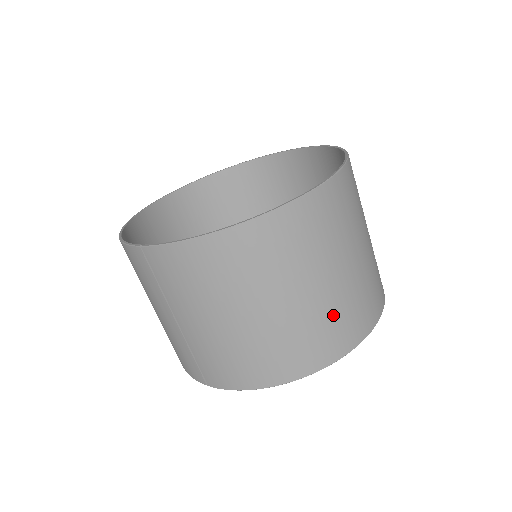
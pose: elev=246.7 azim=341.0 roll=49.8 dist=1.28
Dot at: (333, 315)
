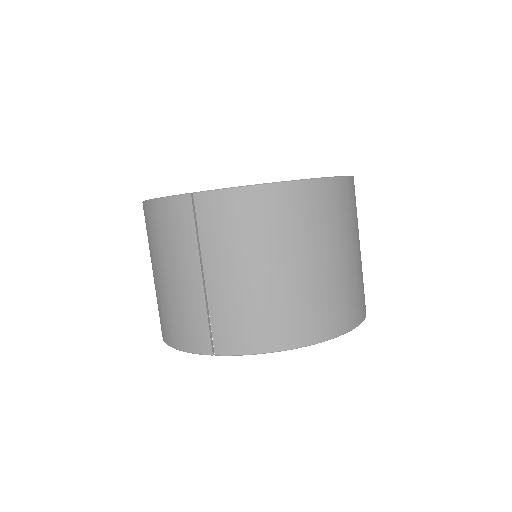
Dot at: (344, 288)
